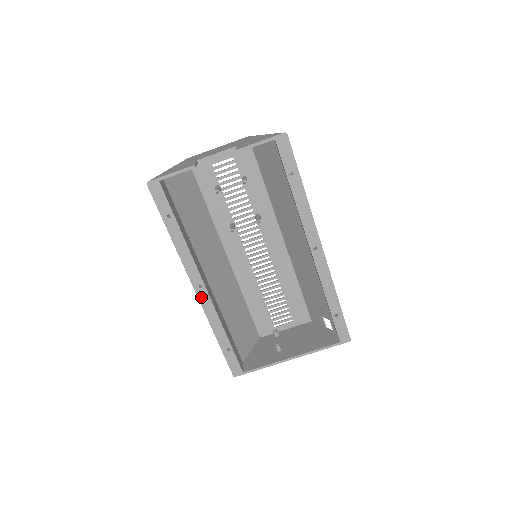
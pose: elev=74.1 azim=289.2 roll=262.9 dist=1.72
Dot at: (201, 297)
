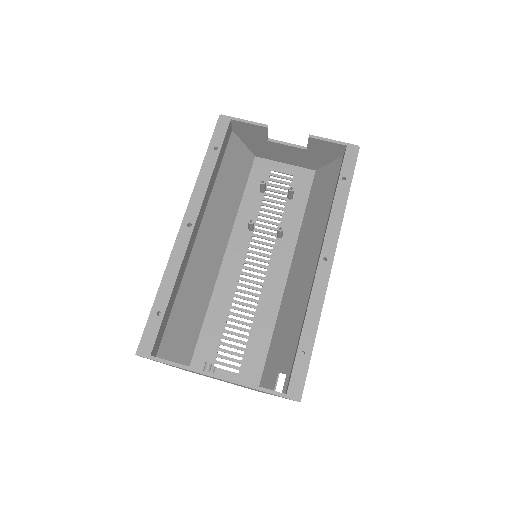
Dot at: (181, 236)
